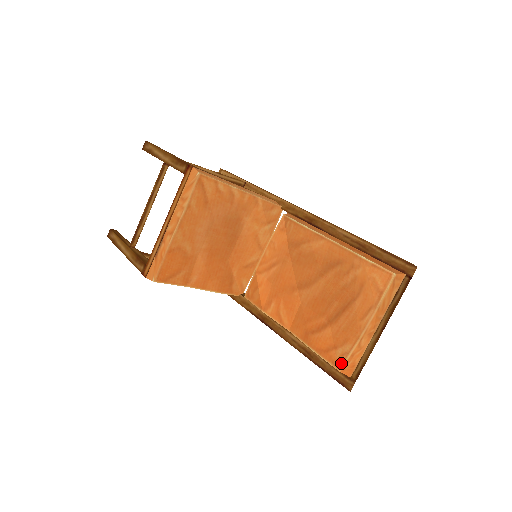
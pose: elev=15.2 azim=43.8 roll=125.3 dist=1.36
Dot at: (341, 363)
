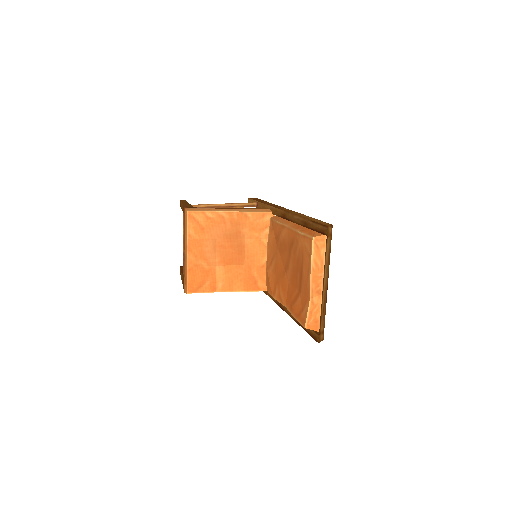
Dot at: (305, 321)
